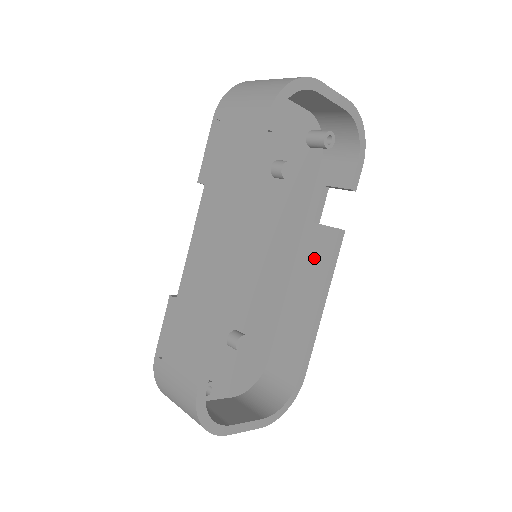
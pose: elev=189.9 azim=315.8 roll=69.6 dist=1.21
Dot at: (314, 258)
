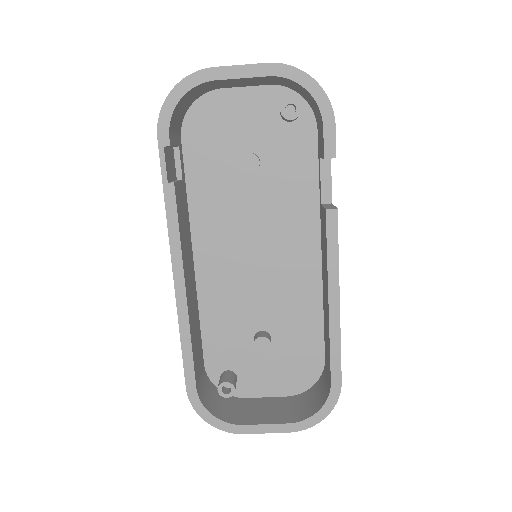
Dot at: (324, 246)
